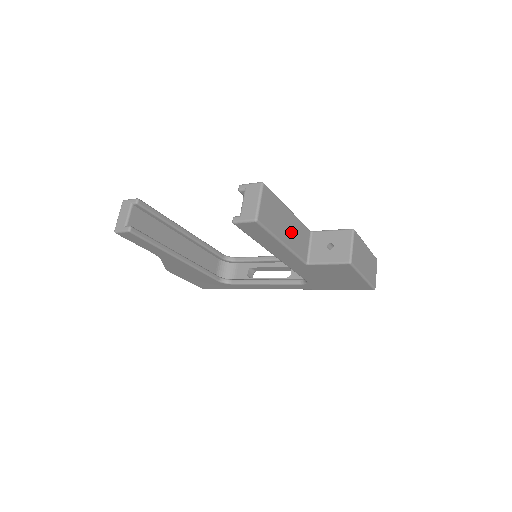
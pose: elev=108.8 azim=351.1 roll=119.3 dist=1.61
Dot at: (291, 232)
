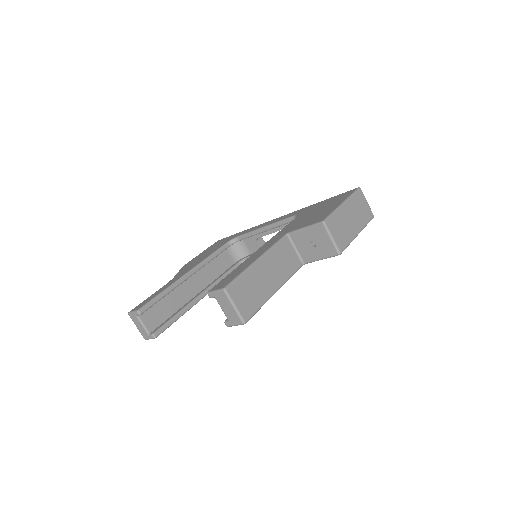
Dot at: (274, 272)
